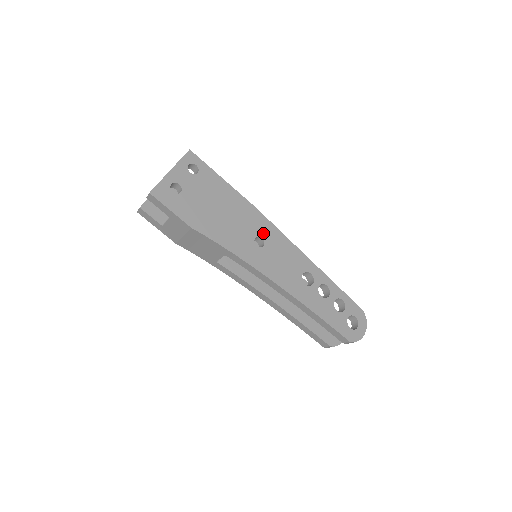
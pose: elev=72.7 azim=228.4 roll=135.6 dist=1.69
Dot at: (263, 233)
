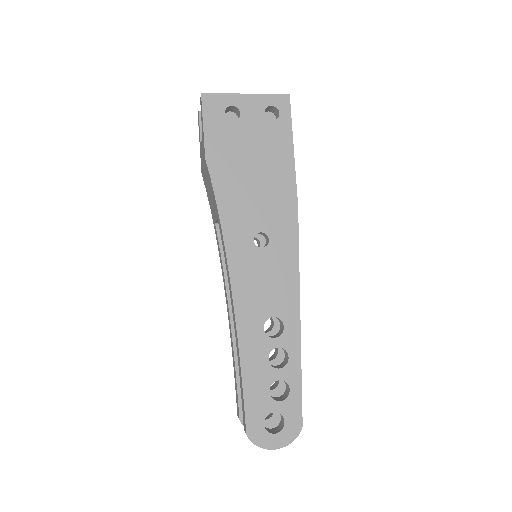
Dot at: (276, 237)
